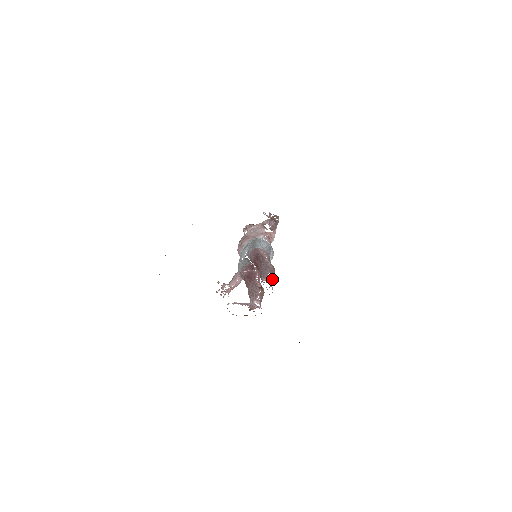
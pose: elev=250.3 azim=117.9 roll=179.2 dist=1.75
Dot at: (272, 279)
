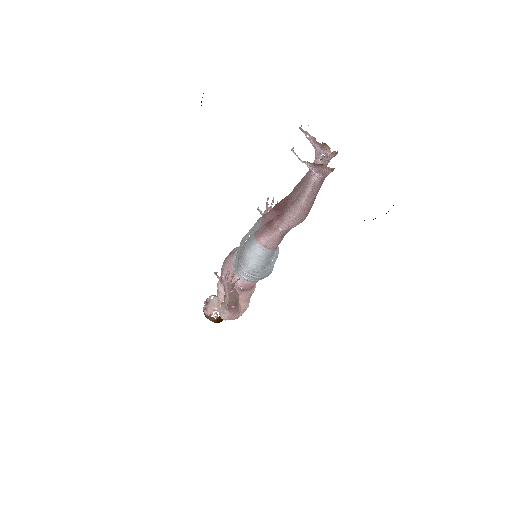
Dot at: occluded
